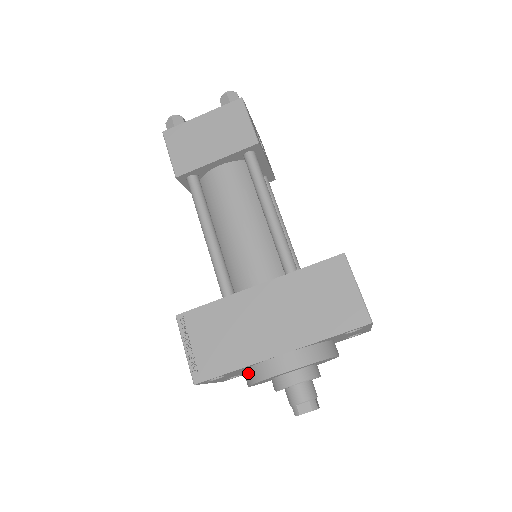
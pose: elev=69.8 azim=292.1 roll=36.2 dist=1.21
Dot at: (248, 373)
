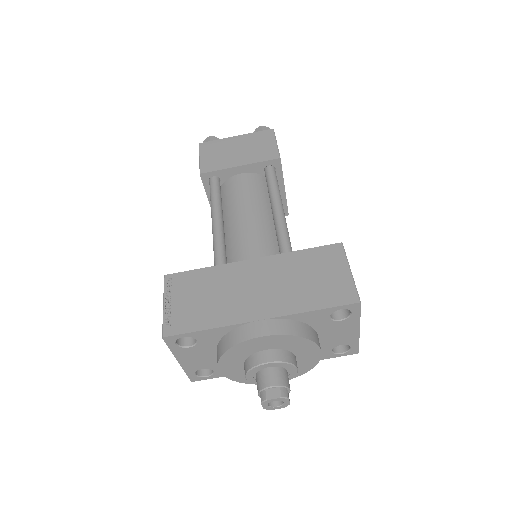
Dot at: (222, 343)
